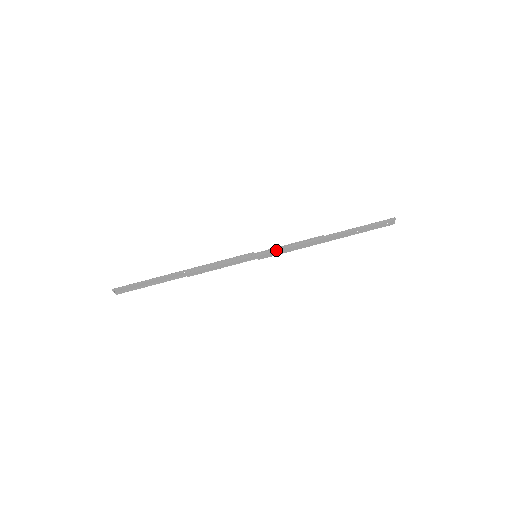
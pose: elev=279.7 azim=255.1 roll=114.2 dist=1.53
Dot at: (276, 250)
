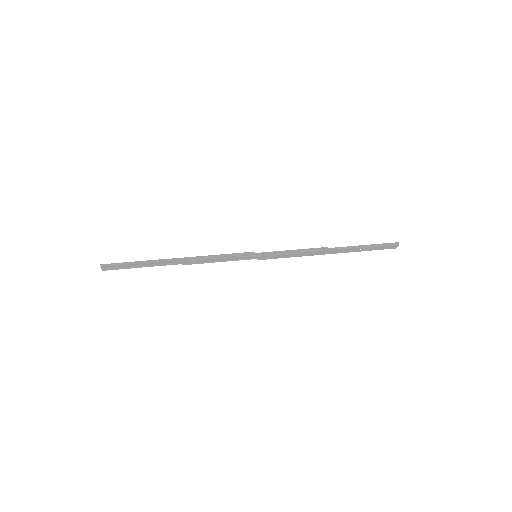
Dot at: (278, 254)
